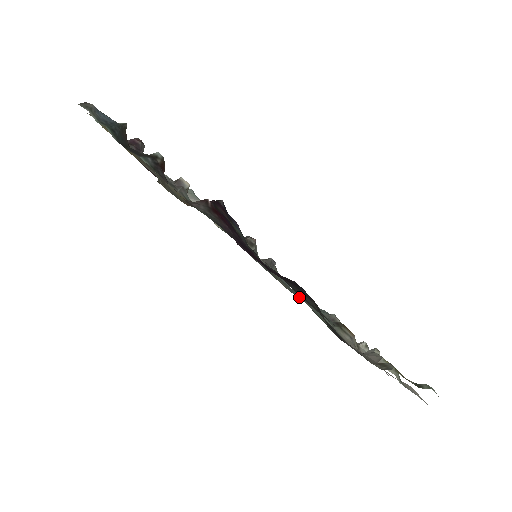
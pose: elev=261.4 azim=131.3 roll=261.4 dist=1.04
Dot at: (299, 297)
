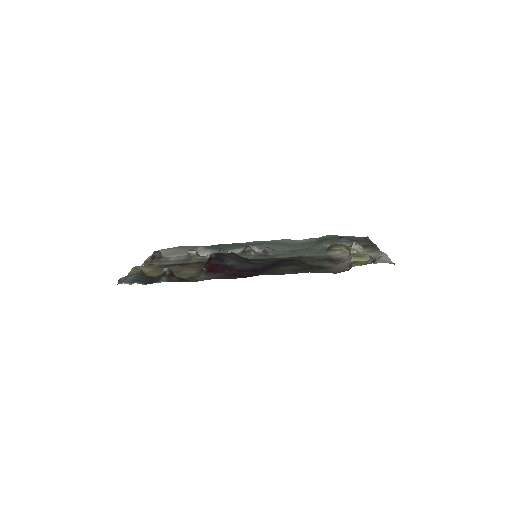
Dot at: (295, 255)
